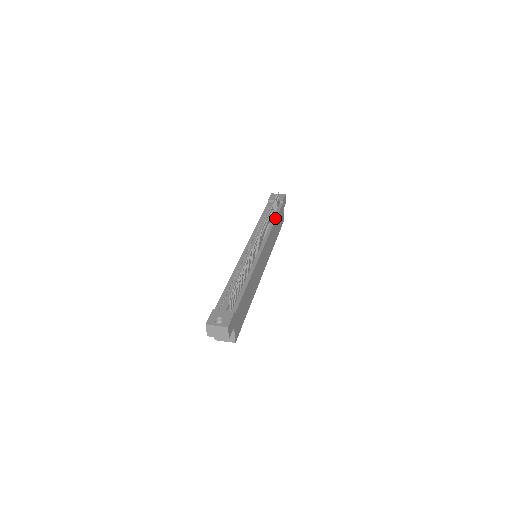
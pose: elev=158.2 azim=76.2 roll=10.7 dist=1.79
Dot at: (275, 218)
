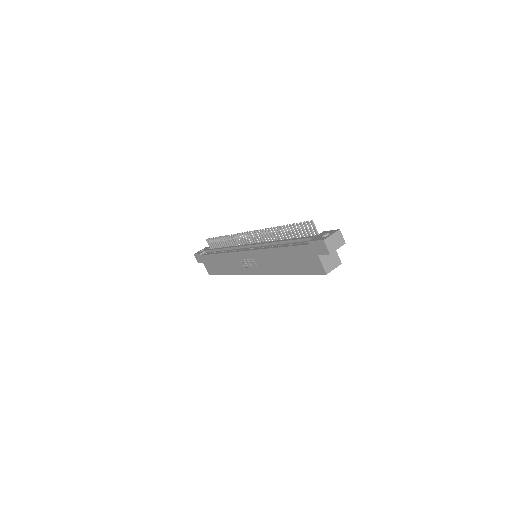
Dot at: occluded
